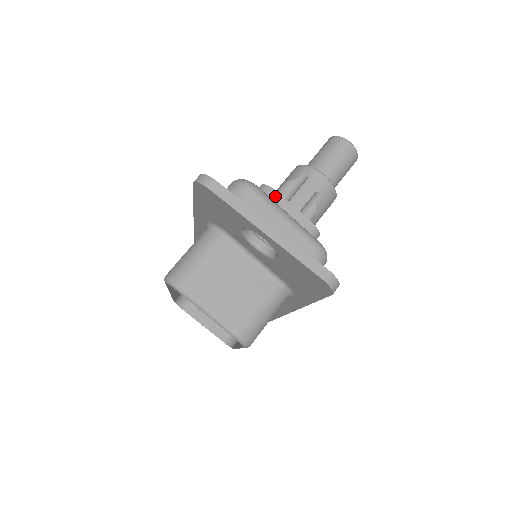
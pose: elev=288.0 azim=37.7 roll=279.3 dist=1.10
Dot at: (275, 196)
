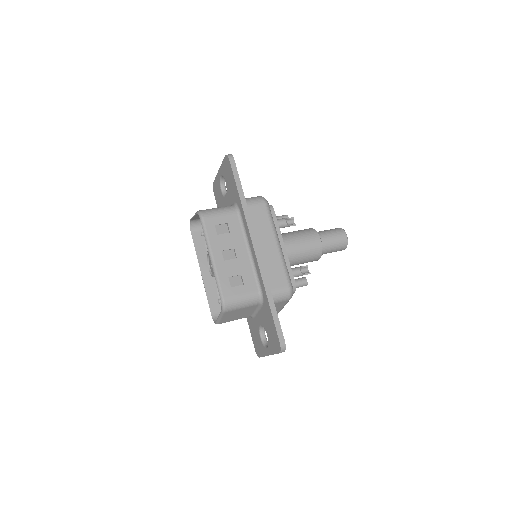
Dot at: occluded
